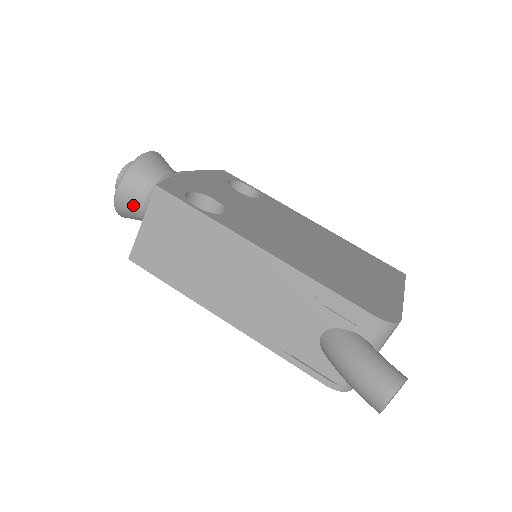
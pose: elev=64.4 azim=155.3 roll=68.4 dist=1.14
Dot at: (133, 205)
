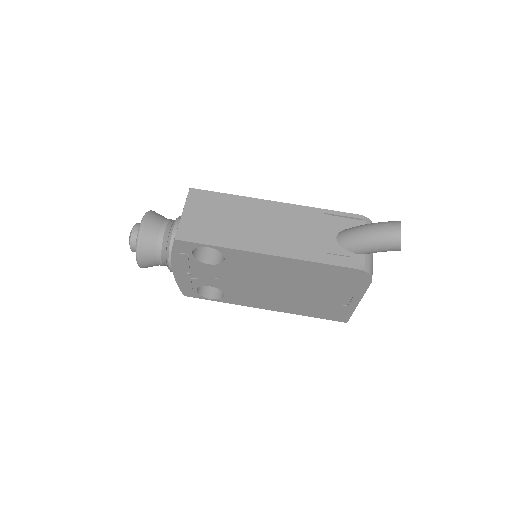
Dot at: (155, 234)
